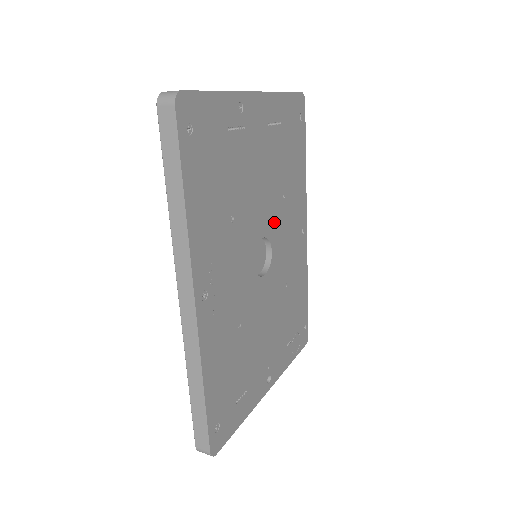
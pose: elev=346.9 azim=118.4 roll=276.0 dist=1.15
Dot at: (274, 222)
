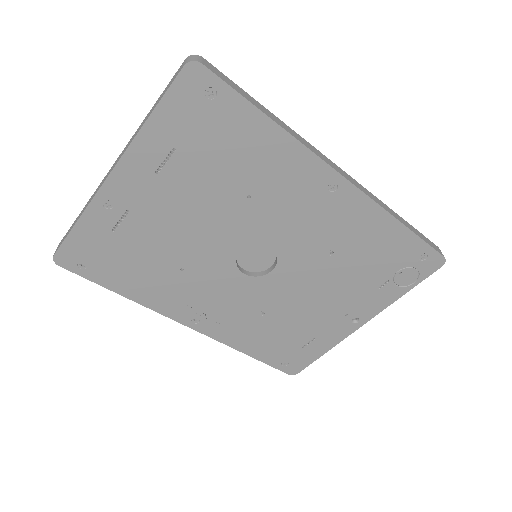
Dot at: (252, 227)
